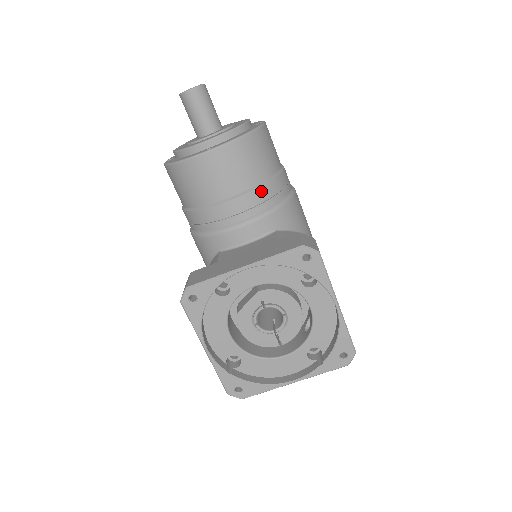
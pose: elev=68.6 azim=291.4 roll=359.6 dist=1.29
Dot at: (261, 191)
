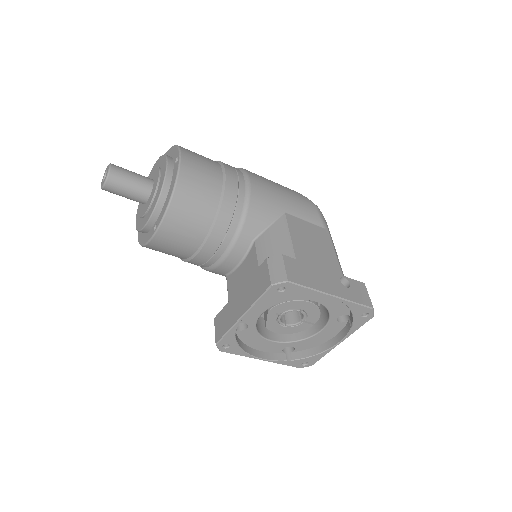
Dot at: (219, 225)
